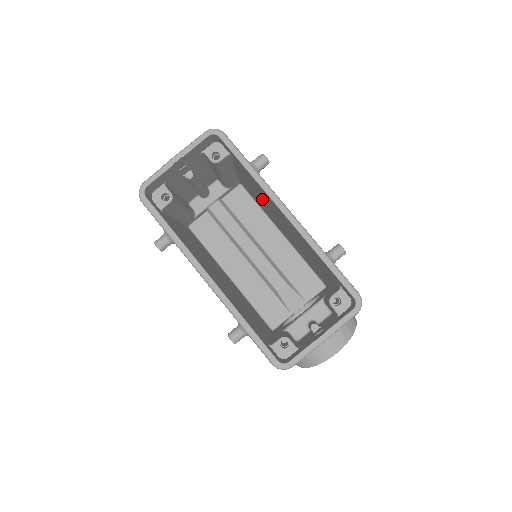
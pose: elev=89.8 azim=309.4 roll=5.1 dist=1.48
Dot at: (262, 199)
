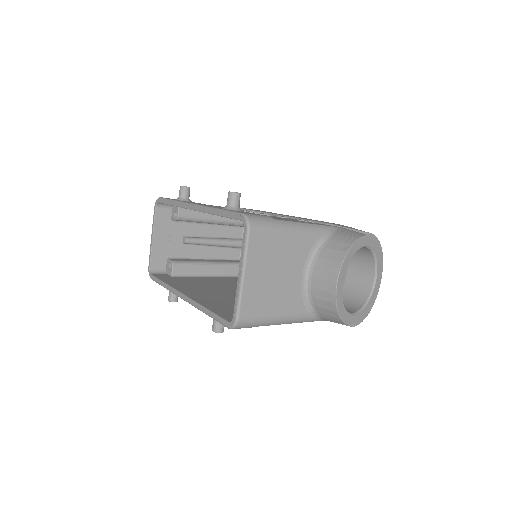
Dot at: occluded
